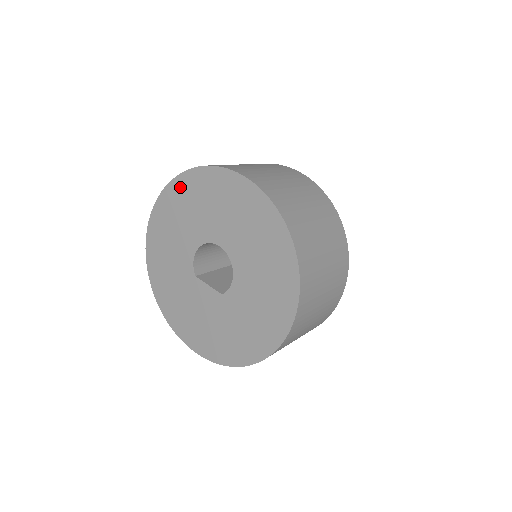
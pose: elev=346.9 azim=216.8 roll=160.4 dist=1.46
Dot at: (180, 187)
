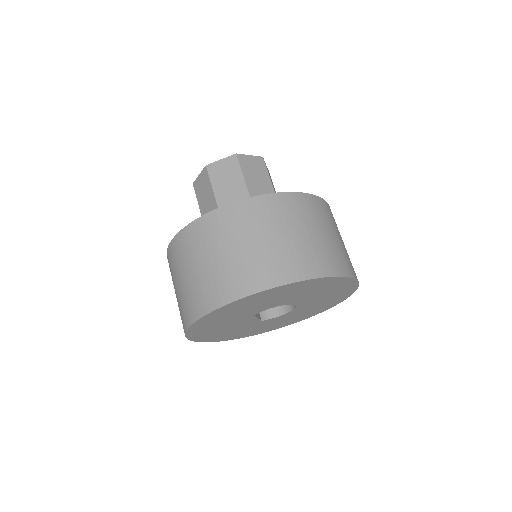
Dot at: (319, 282)
